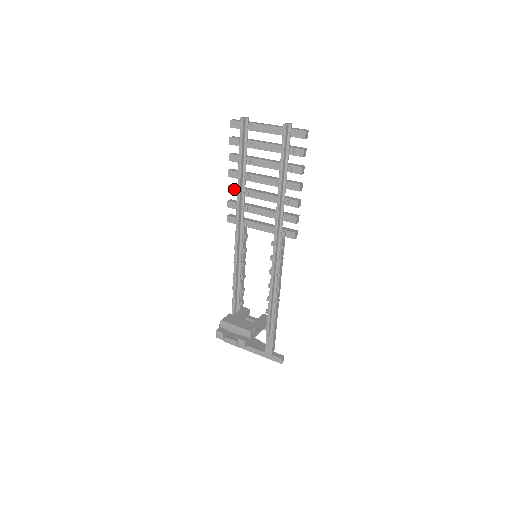
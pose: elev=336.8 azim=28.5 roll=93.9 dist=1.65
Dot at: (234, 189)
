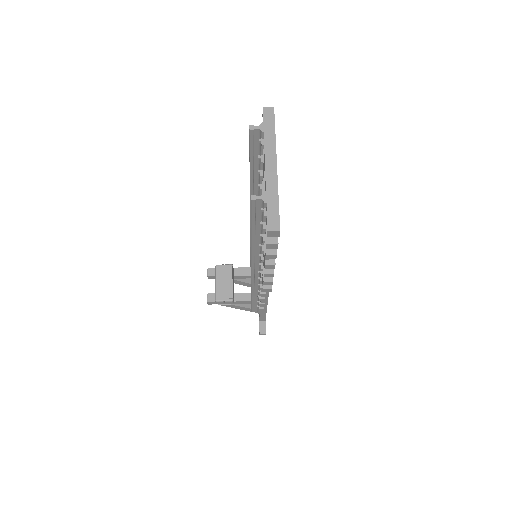
Dot at: occluded
